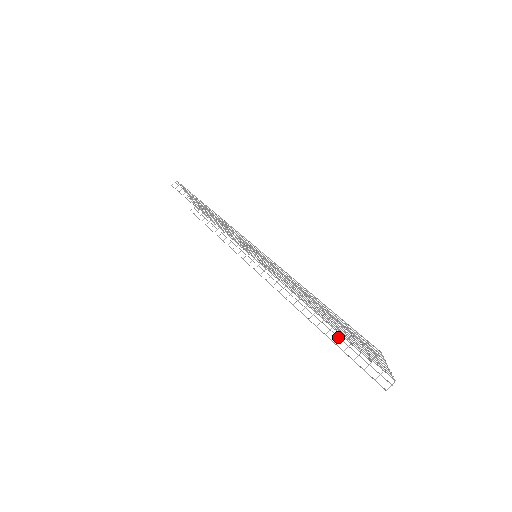
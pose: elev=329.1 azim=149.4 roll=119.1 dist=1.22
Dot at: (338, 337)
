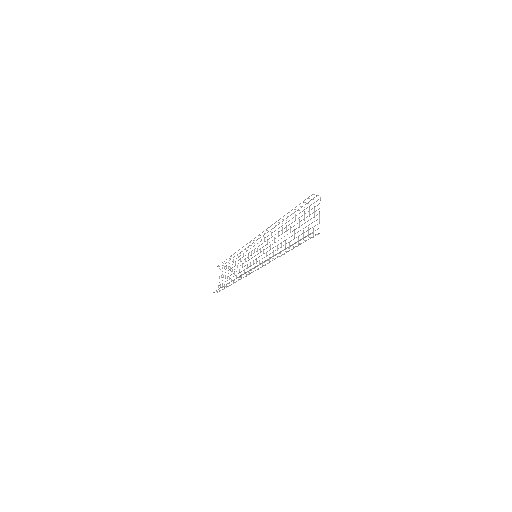
Dot at: (291, 249)
